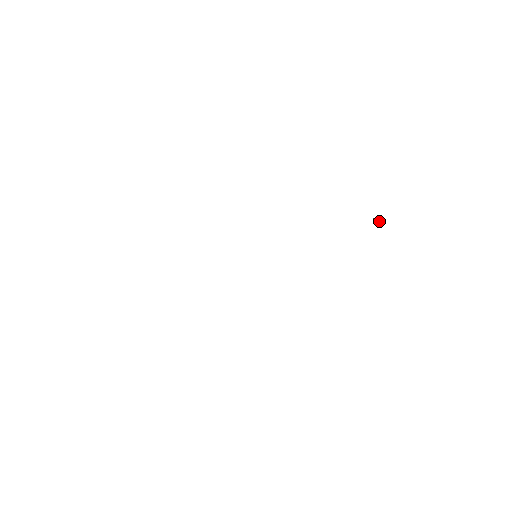
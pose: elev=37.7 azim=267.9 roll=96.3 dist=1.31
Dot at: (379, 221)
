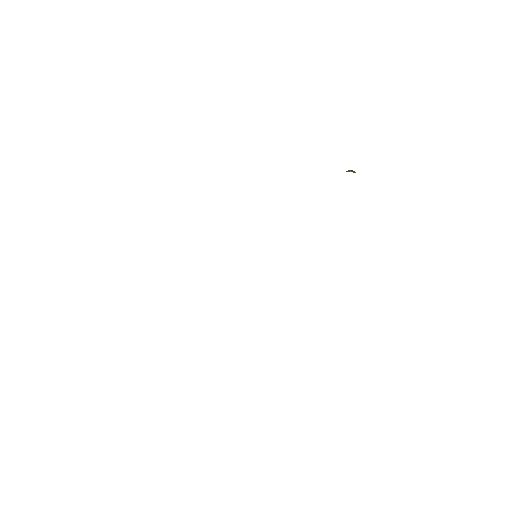
Dot at: (353, 171)
